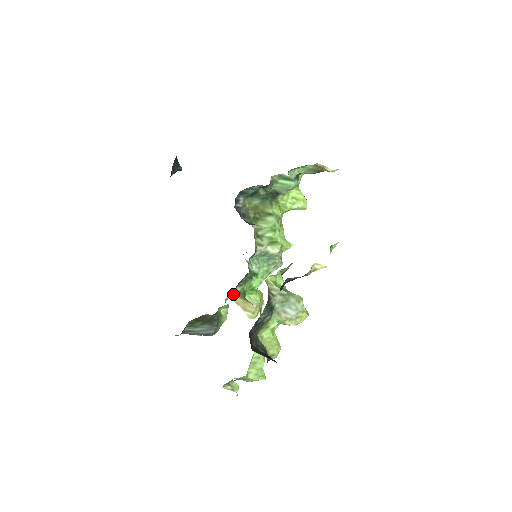
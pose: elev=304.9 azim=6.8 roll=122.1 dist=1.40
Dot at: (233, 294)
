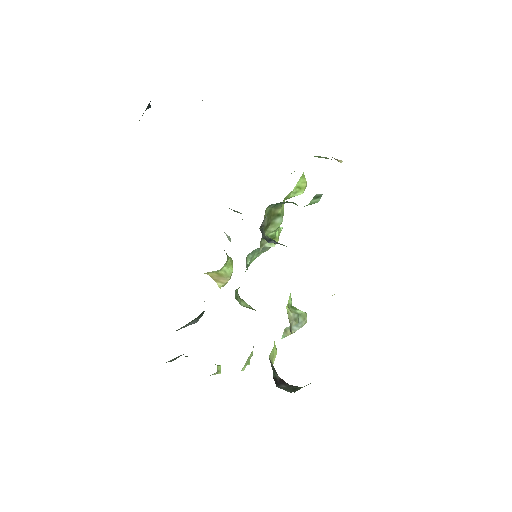
Dot at: occluded
